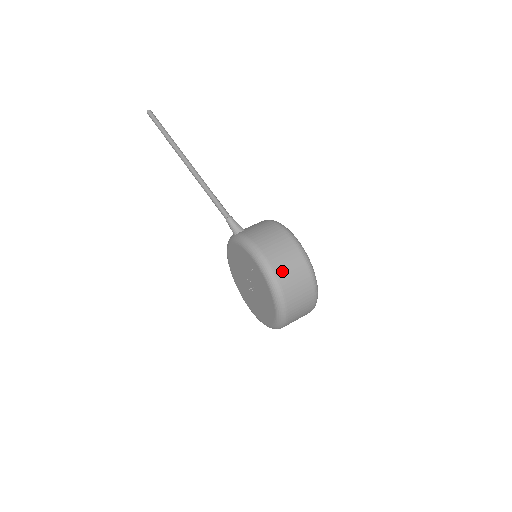
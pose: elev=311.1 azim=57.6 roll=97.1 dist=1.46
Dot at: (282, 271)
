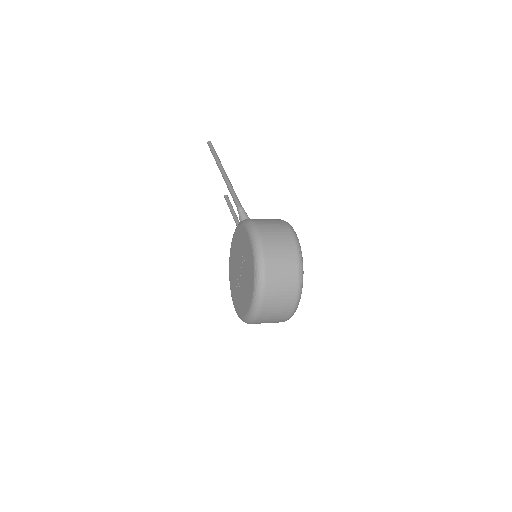
Dot at: (270, 247)
